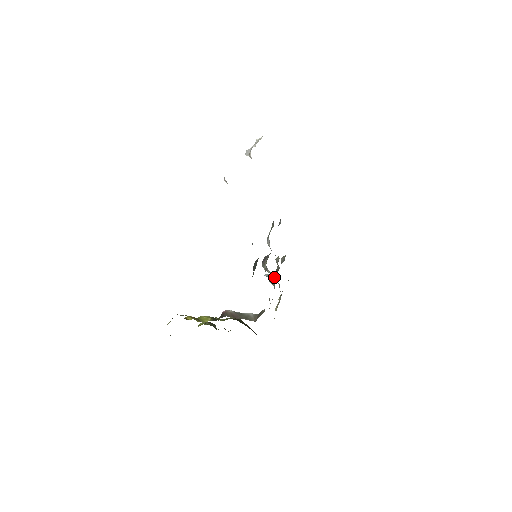
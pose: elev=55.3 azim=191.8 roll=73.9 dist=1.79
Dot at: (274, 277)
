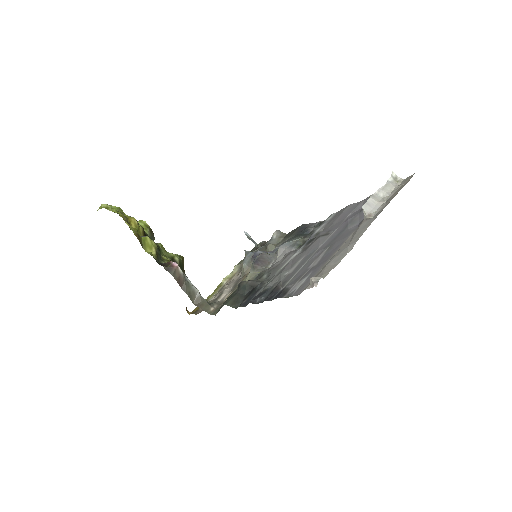
Dot at: occluded
